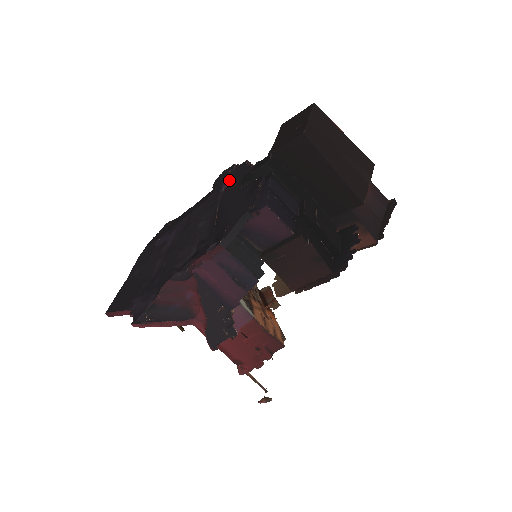
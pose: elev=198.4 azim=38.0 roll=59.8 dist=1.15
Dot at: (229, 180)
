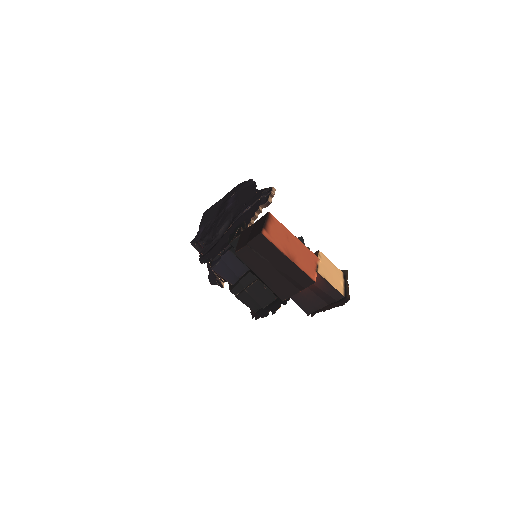
Dot at: (252, 206)
